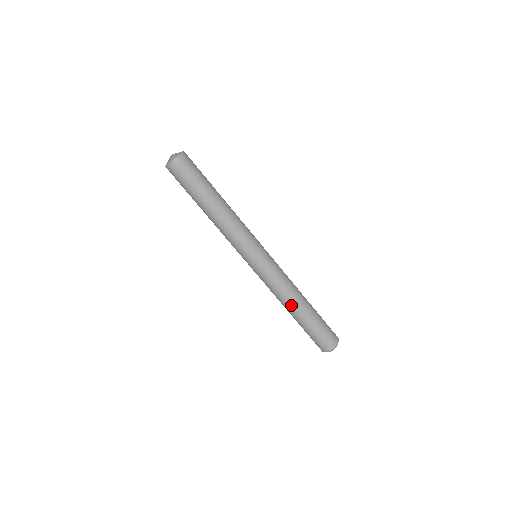
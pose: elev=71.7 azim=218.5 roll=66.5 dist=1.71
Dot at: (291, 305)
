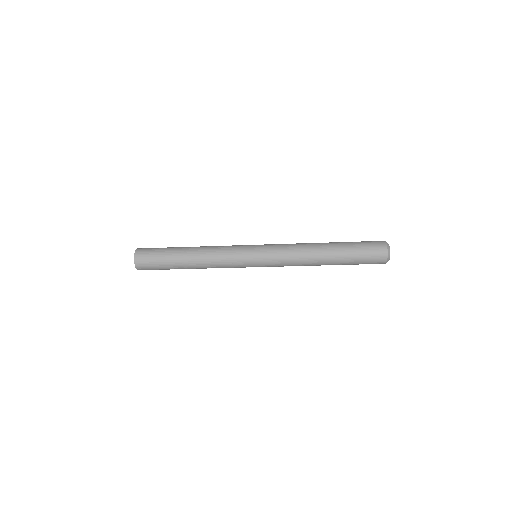
Dot at: occluded
